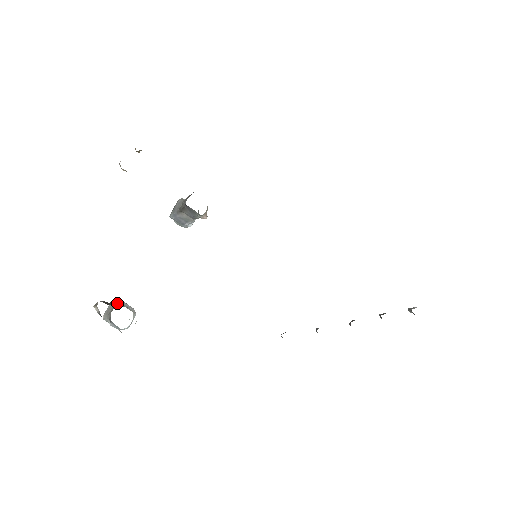
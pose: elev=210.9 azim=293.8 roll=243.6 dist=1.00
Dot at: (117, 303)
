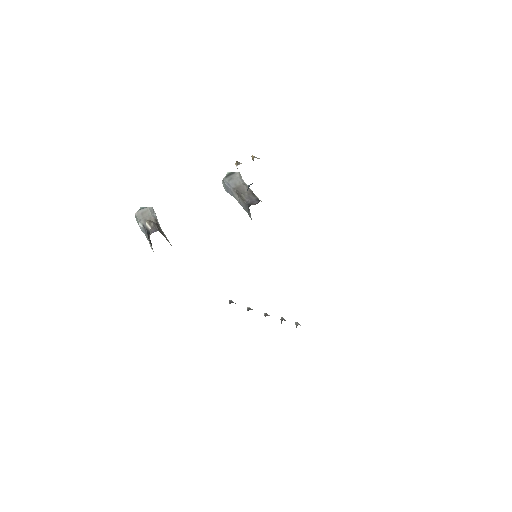
Dot at: (154, 216)
